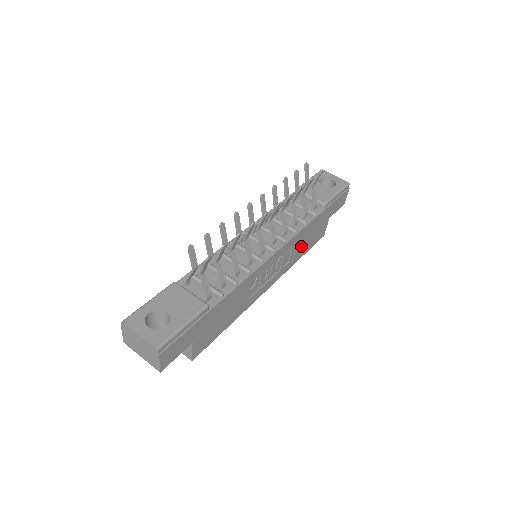
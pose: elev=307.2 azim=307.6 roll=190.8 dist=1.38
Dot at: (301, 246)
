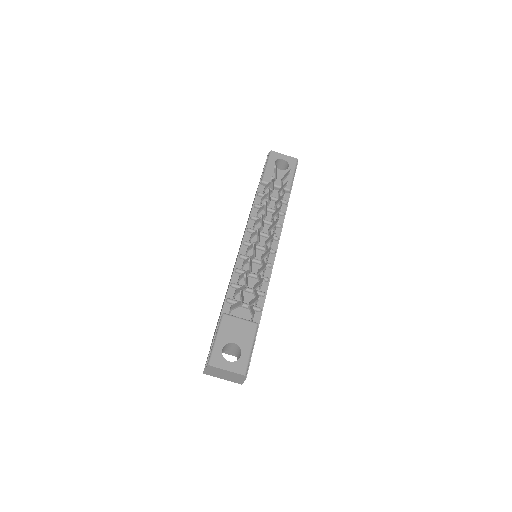
Dot at: occluded
